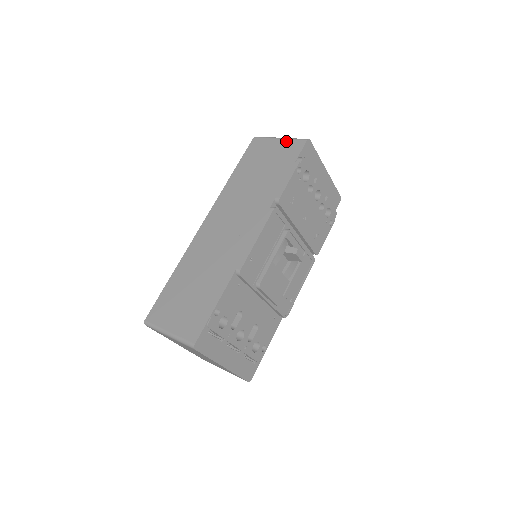
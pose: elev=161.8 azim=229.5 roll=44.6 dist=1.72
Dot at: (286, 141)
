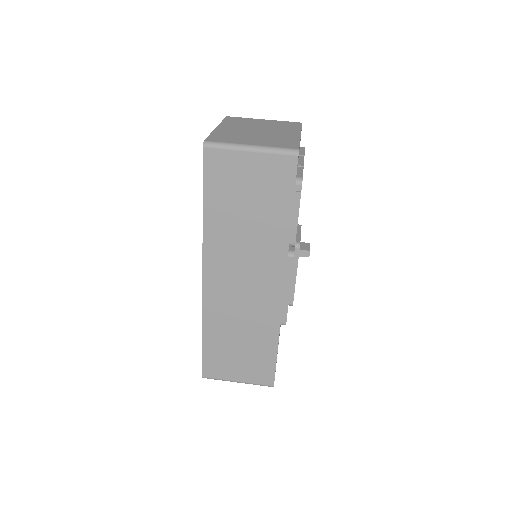
Dot at: (265, 157)
